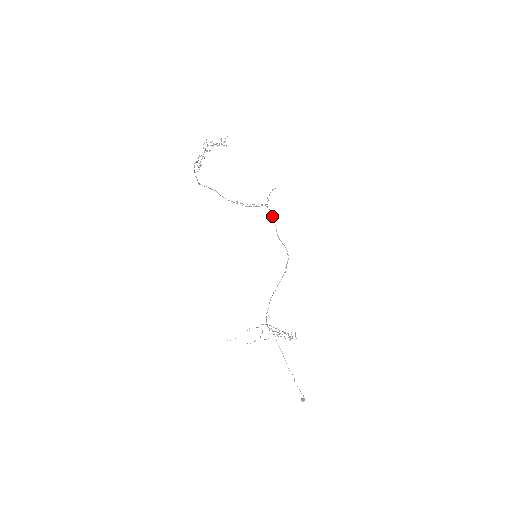
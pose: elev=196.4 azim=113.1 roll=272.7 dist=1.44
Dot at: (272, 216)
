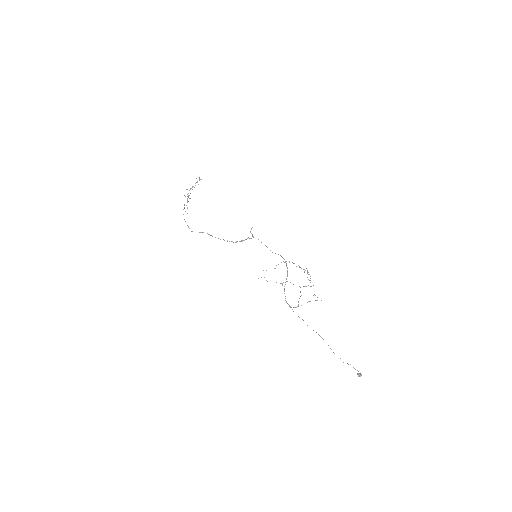
Dot at: occluded
